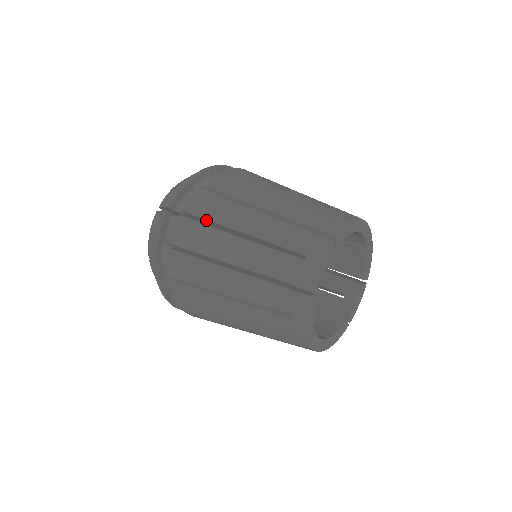
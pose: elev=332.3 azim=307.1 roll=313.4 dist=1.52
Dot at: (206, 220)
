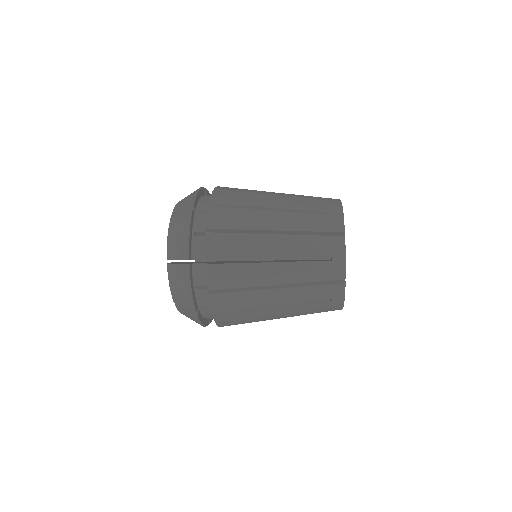
Dot at: (235, 207)
